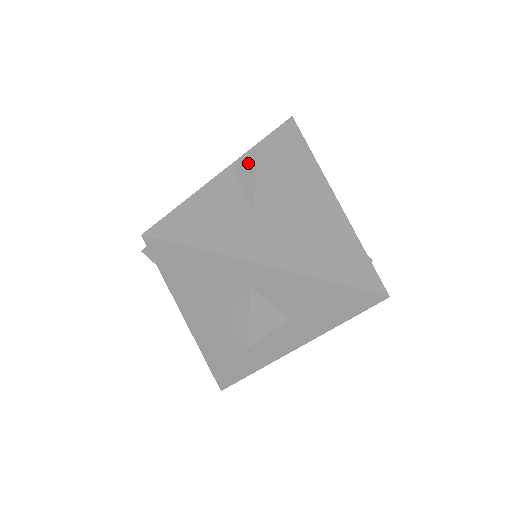
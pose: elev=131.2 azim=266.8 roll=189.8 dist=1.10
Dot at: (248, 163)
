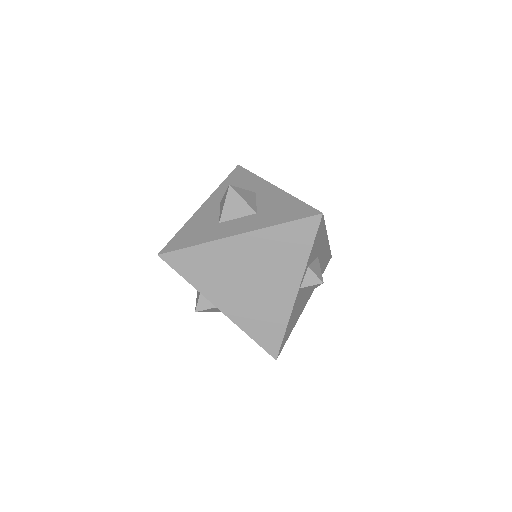
Dot at: occluded
